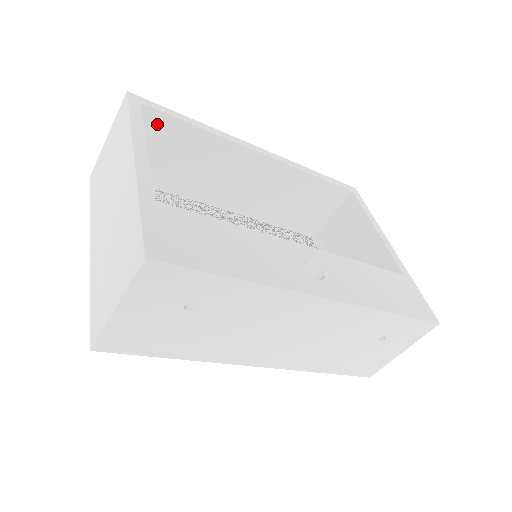
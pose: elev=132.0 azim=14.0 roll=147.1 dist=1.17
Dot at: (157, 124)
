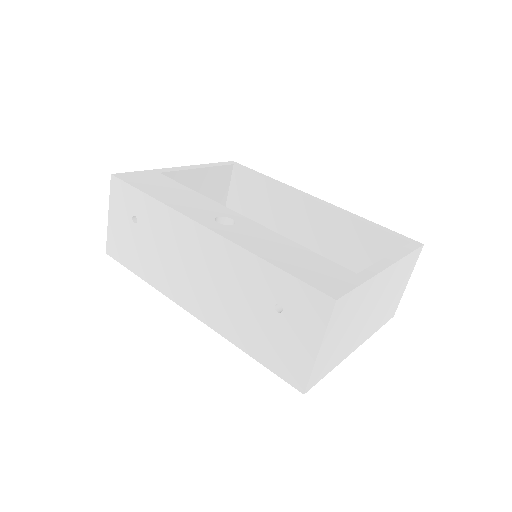
Dot at: (243, 178)
